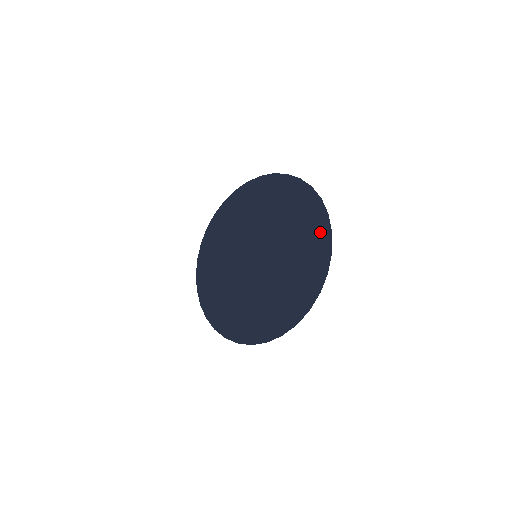
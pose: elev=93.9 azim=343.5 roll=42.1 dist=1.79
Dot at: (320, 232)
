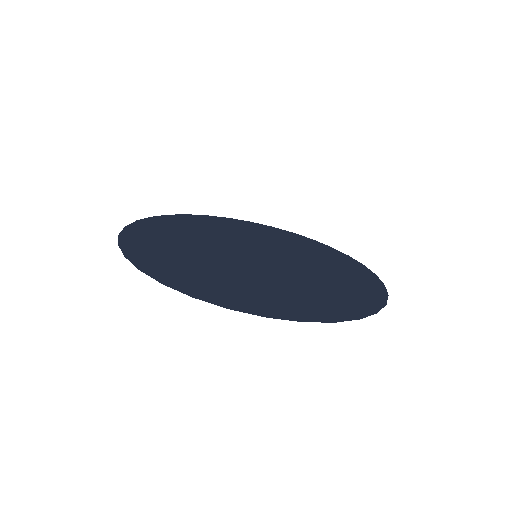
Dot at: (302, 239)
